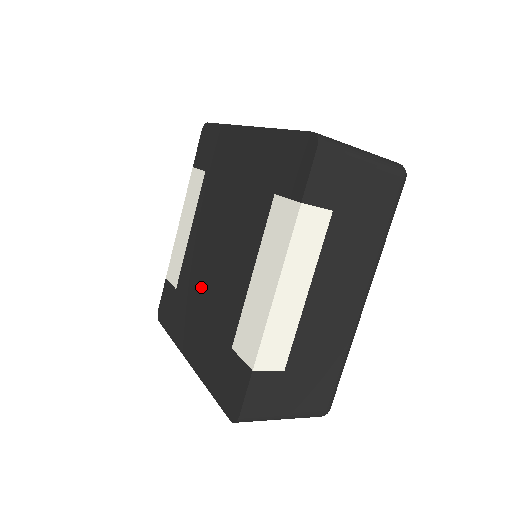
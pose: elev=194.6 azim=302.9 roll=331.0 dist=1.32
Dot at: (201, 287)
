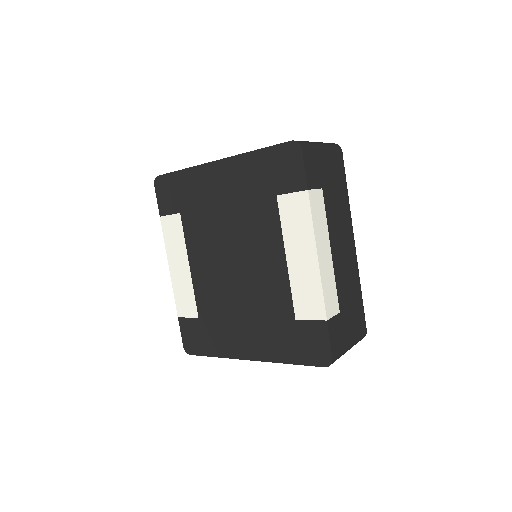
Dot at: (231, 299)
